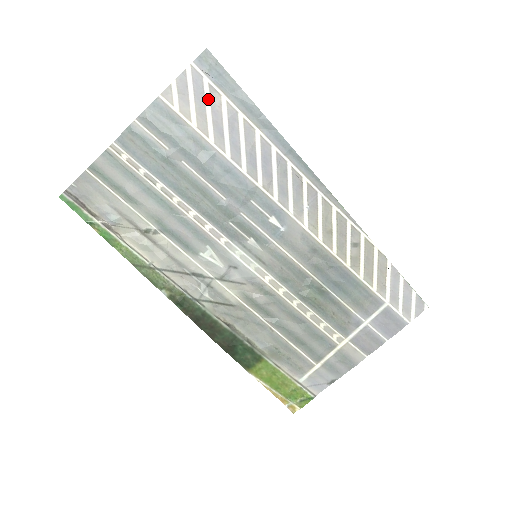
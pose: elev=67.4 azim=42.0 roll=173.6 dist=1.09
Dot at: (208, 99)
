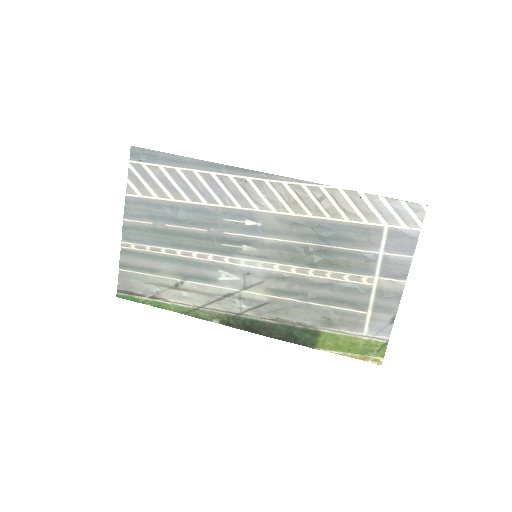
Dot at: (153, 175)
